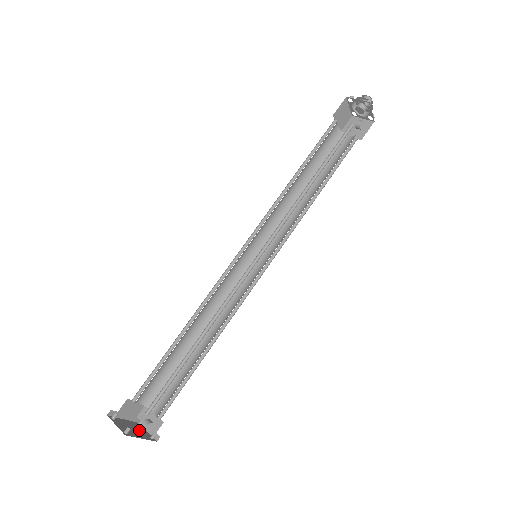
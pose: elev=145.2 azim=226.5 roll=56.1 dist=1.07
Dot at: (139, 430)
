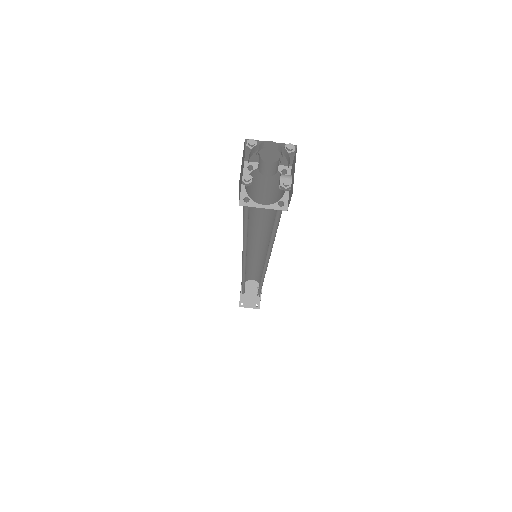
Dot at: (252, 284)
